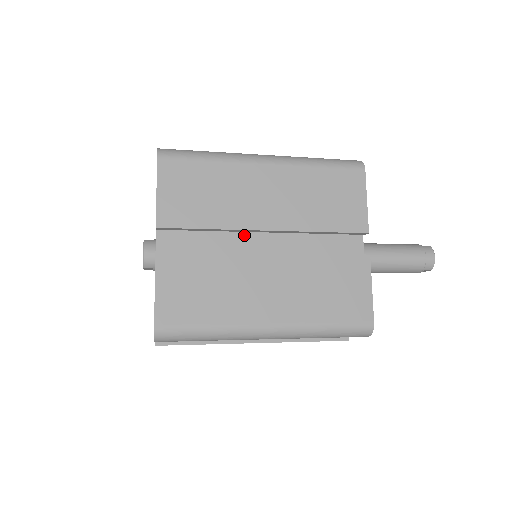
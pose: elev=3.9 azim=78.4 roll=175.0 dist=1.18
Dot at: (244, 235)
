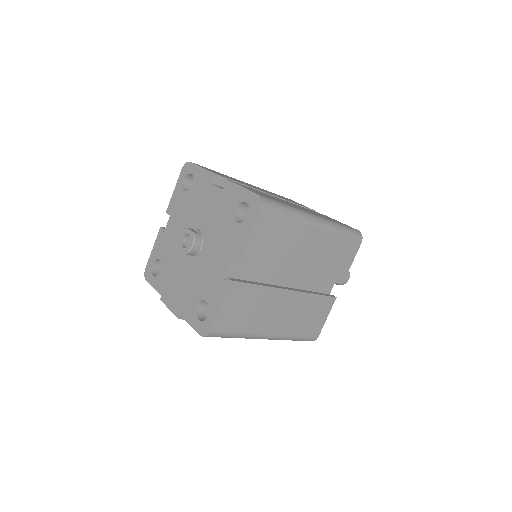
Dot at: occluded
